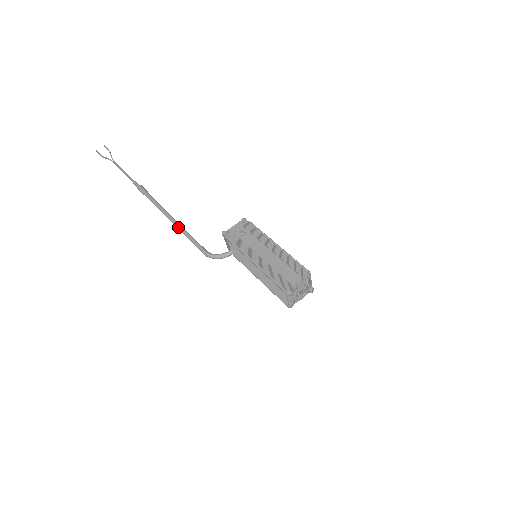
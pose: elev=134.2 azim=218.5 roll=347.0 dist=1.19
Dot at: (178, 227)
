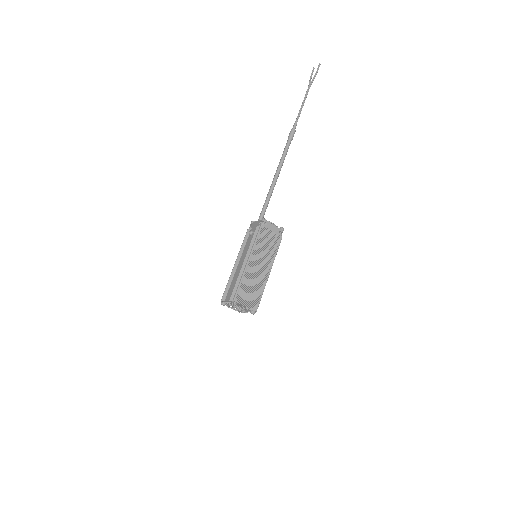
Dot at: (269, 191)
